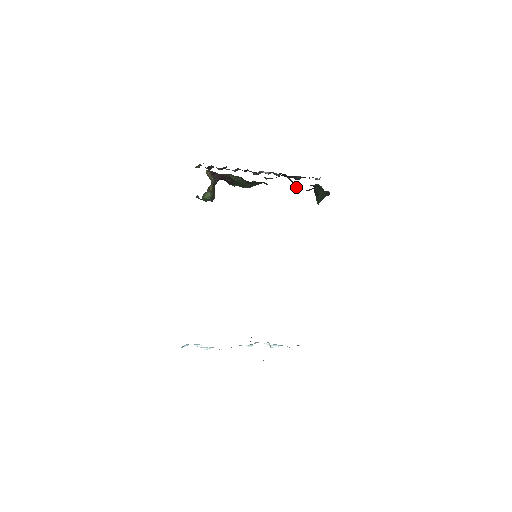
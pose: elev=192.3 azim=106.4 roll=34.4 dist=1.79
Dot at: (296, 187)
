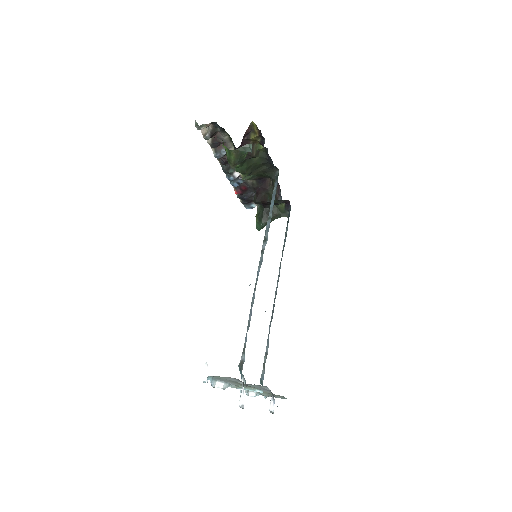
Dot at: (260, 200)
